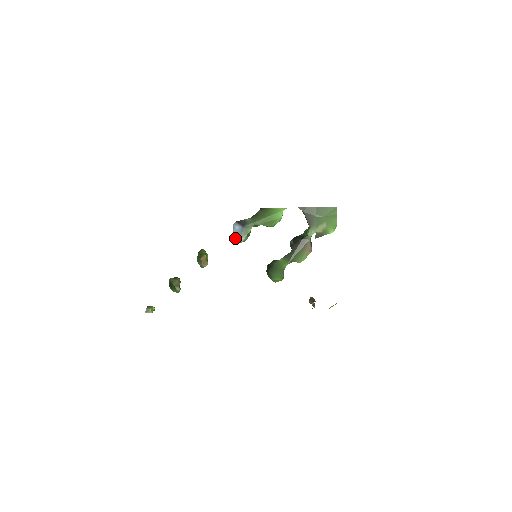
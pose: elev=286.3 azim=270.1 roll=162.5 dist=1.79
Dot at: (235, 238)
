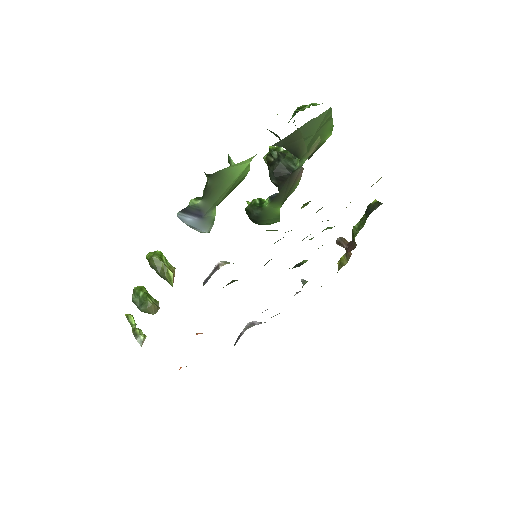
Dot at: occluded
